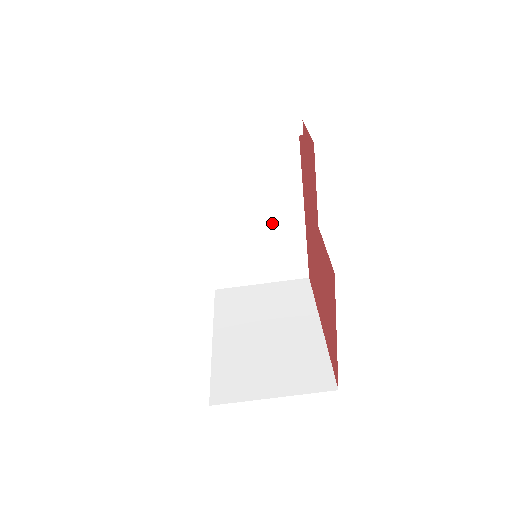
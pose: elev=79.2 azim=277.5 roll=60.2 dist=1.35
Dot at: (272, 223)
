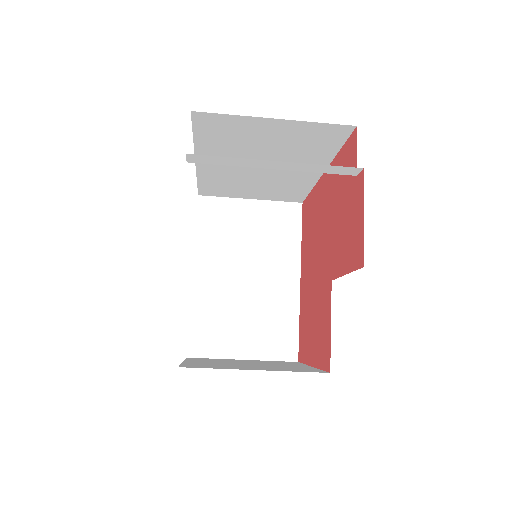
Dot at: (281, 175)
